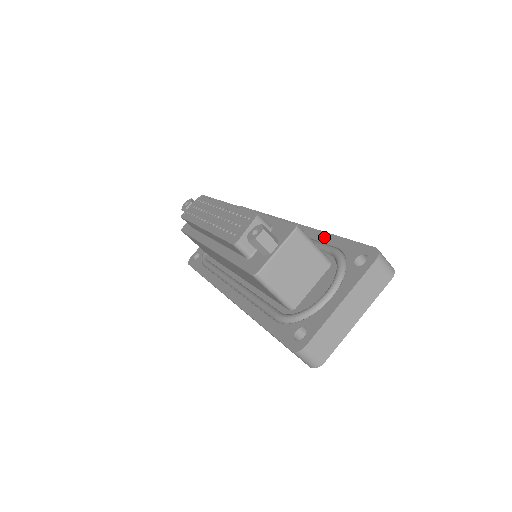
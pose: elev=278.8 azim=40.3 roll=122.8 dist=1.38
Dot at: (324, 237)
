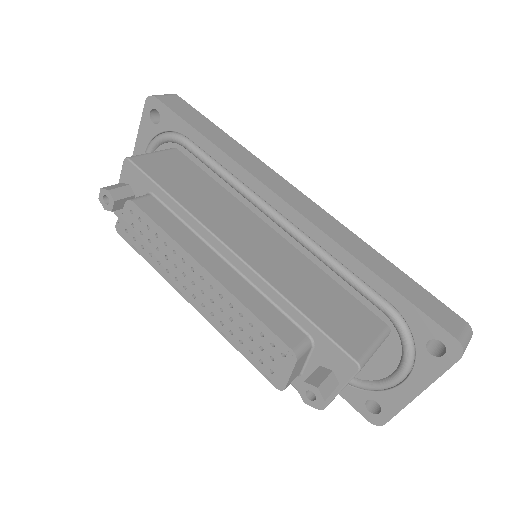
Dot at: (365, 275)
